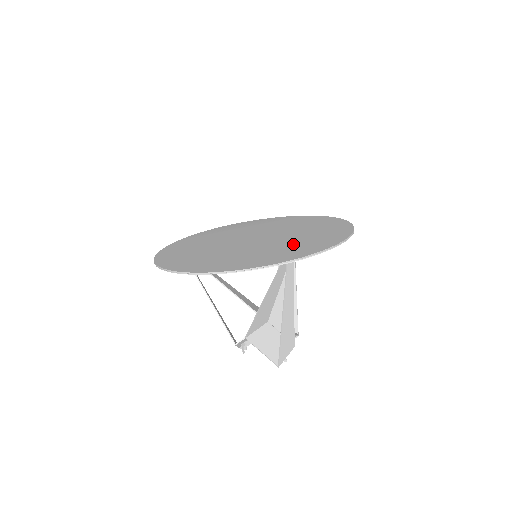
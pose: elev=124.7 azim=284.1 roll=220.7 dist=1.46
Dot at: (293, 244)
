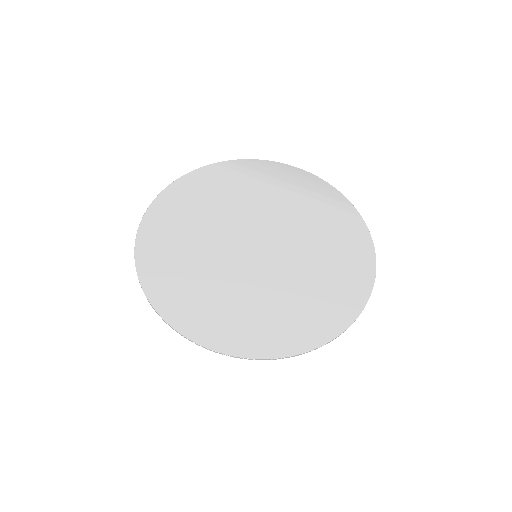
Dot at: (265, 307)
